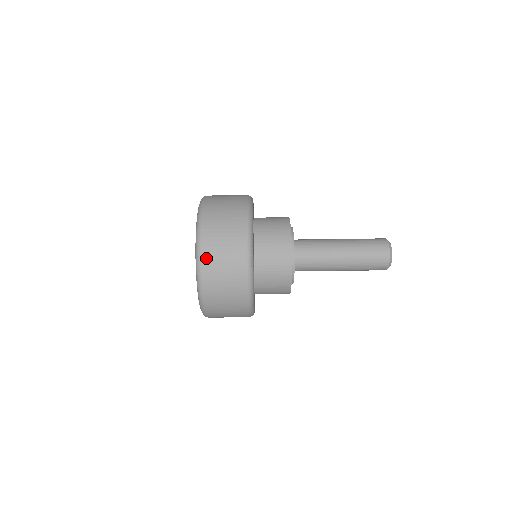
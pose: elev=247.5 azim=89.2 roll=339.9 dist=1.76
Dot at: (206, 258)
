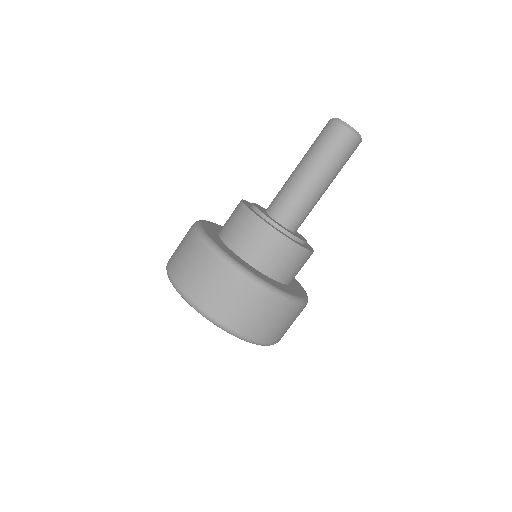
Dot at: (175, 274)
